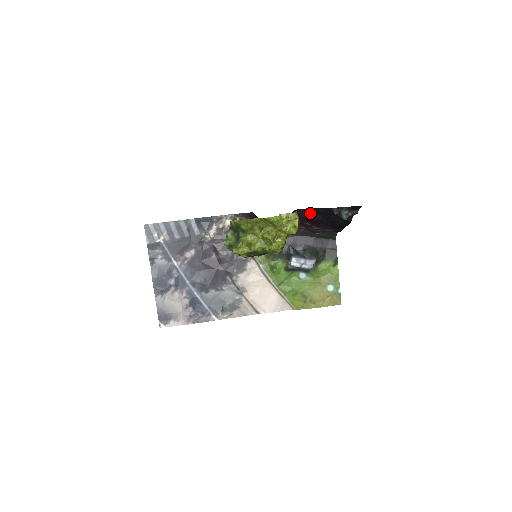
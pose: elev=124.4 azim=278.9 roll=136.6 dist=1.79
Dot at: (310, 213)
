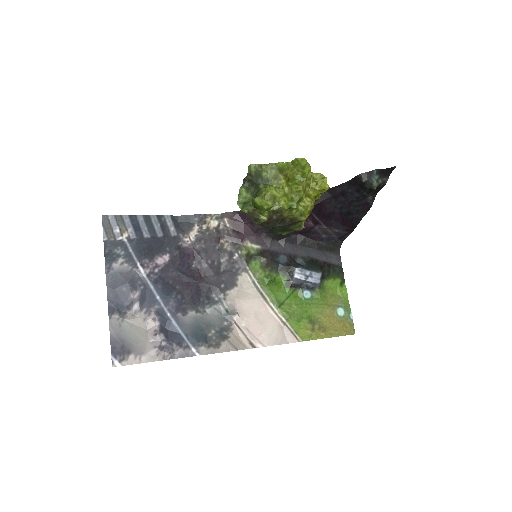
Dot at: (323, 198)
